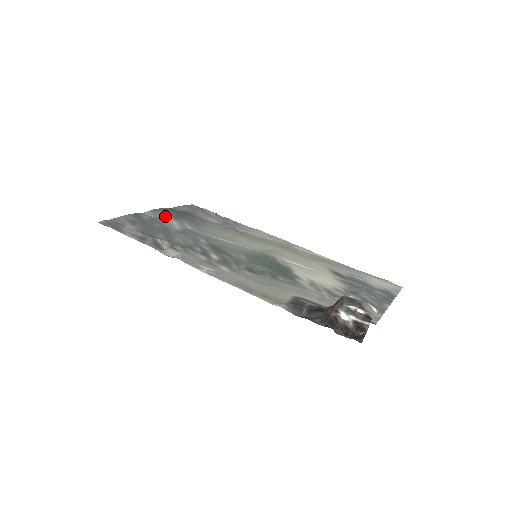
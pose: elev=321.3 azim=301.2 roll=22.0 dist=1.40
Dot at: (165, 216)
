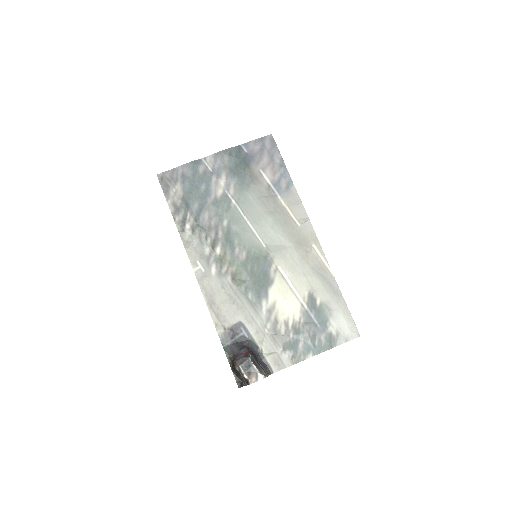
Dot at: (222, 167)
